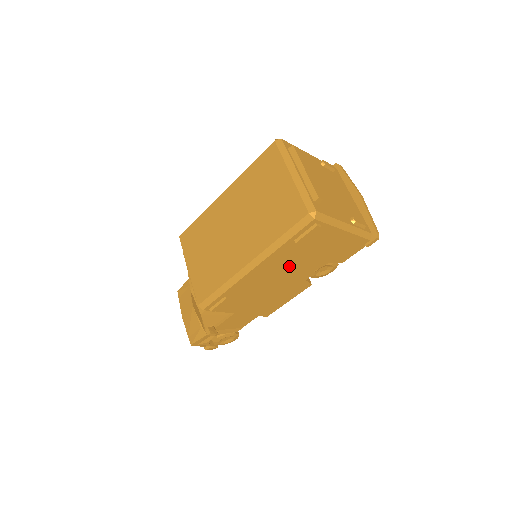
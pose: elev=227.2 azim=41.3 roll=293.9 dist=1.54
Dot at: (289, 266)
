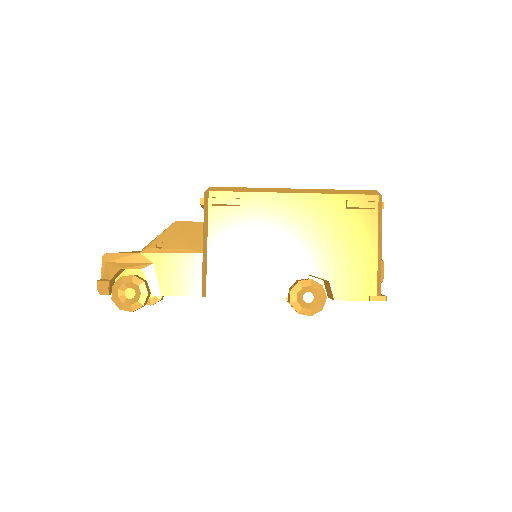
Dot at: (309, 233)
